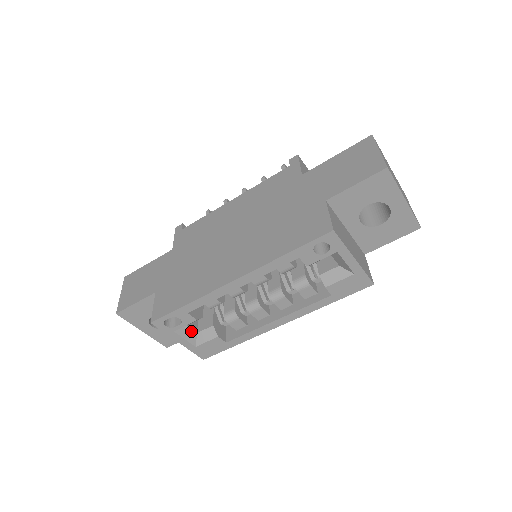
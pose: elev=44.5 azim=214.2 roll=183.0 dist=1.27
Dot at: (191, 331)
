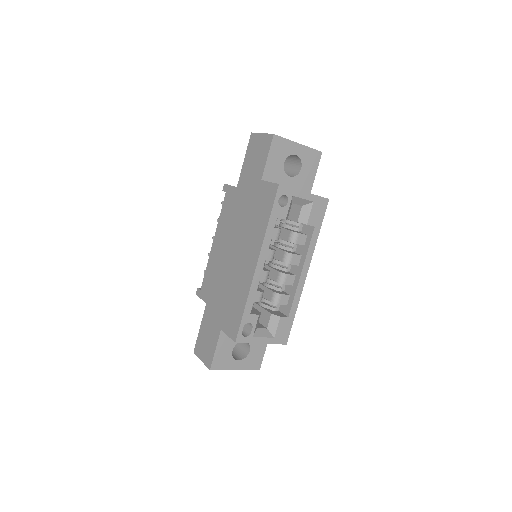
Dot at: (262, 330)
